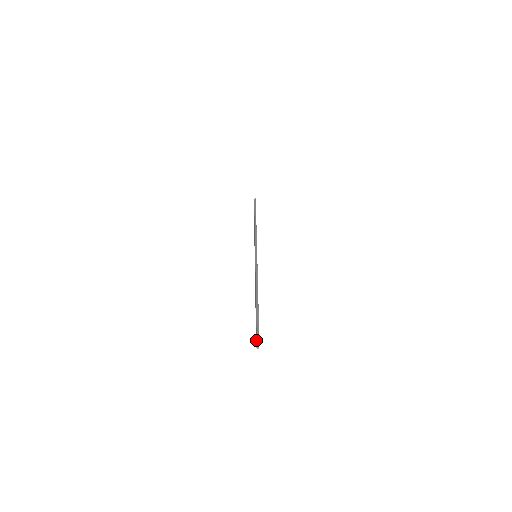
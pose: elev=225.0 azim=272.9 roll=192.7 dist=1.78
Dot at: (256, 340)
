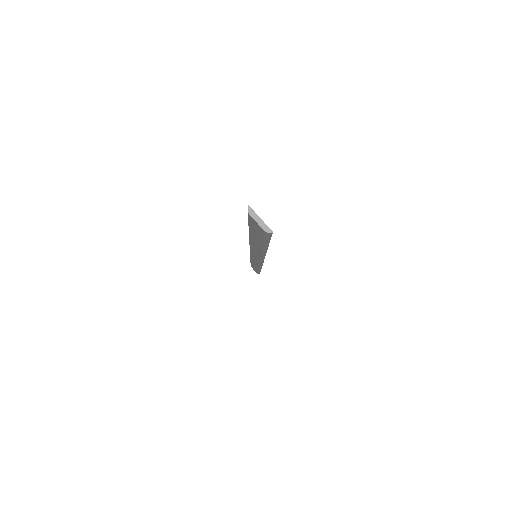
Dot at: (252, 219)
